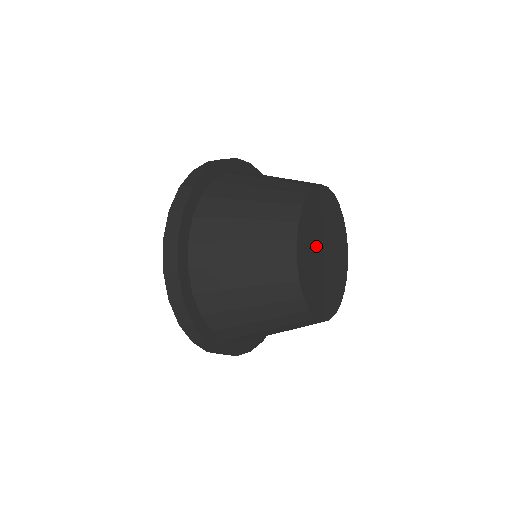
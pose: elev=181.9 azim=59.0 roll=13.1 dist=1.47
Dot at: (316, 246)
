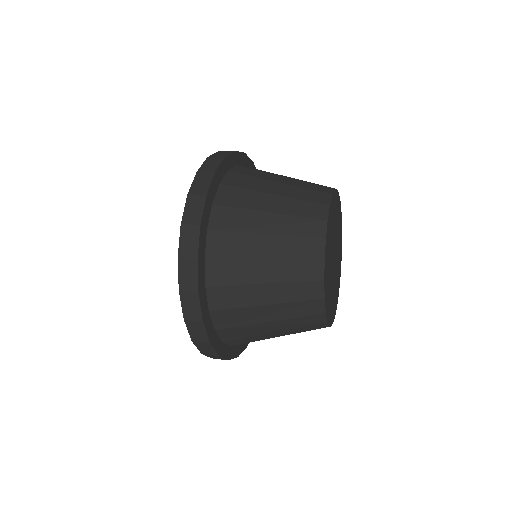
Dot at: (331, 249)
